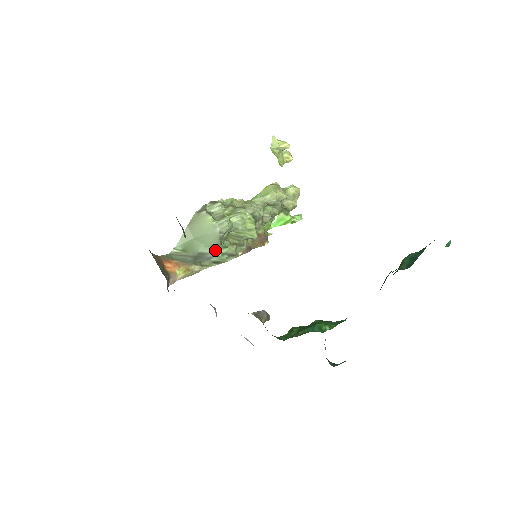
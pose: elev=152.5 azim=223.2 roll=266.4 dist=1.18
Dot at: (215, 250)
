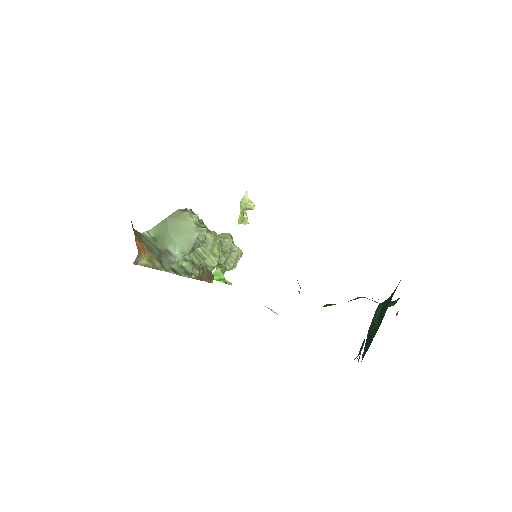
Dot at: (181, 256)
